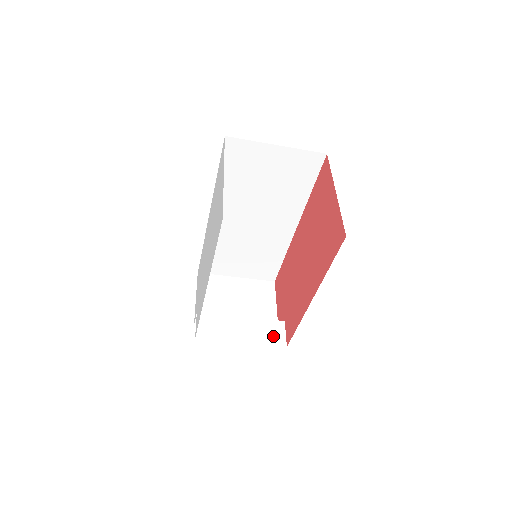
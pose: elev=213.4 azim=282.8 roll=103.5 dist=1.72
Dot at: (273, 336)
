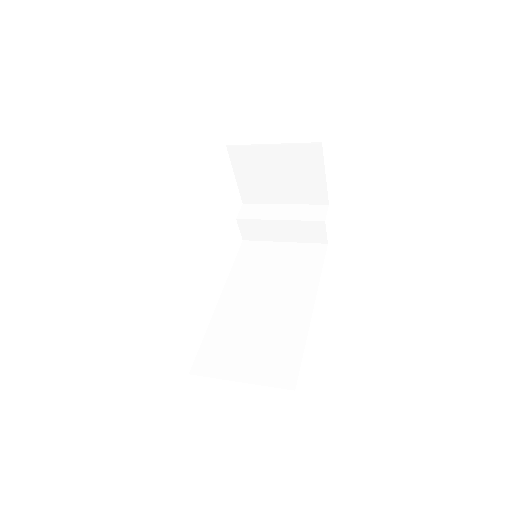
Dot at: (313, 236)
